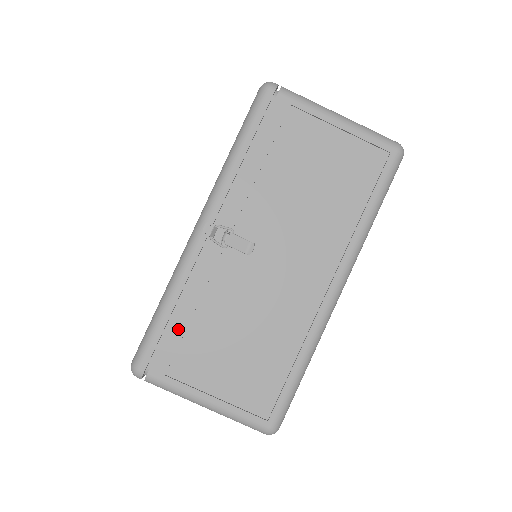
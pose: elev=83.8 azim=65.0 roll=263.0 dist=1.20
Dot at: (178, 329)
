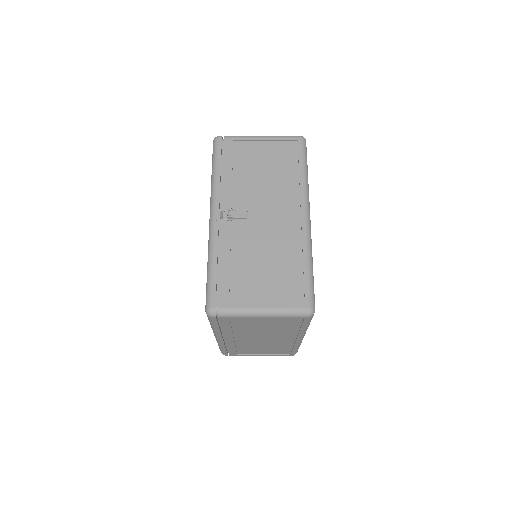
Dot at: (225, 275)
